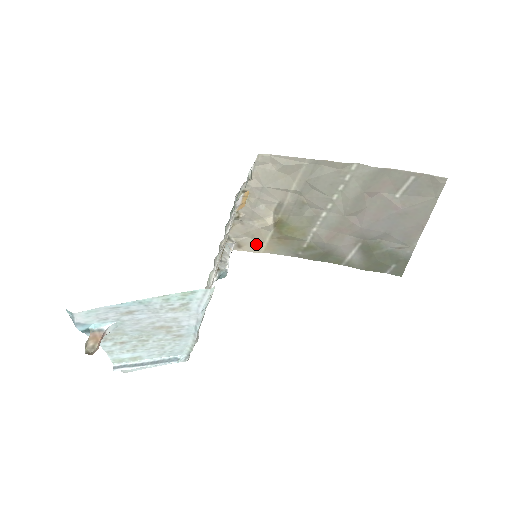
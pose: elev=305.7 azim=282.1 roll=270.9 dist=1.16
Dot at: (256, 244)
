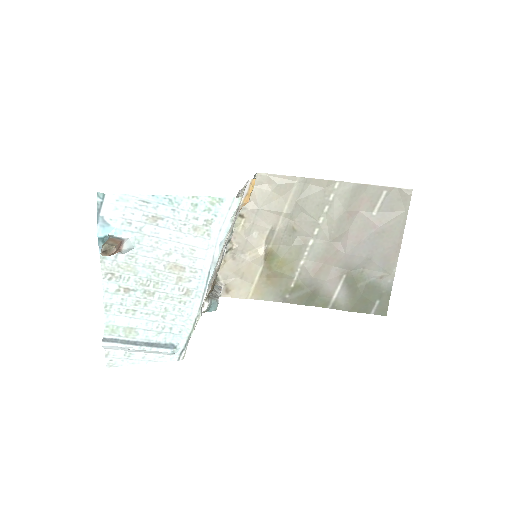
Dot at: (245, 286)
